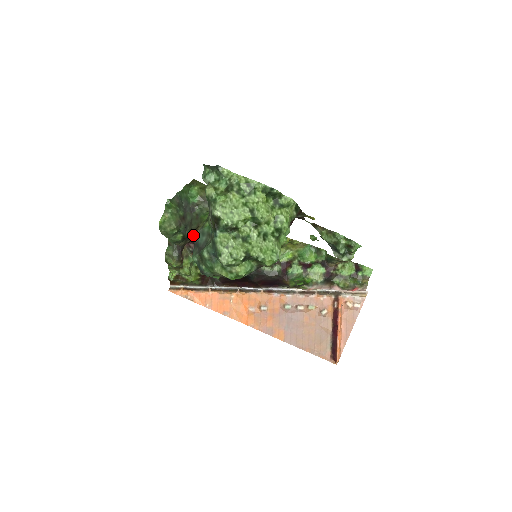
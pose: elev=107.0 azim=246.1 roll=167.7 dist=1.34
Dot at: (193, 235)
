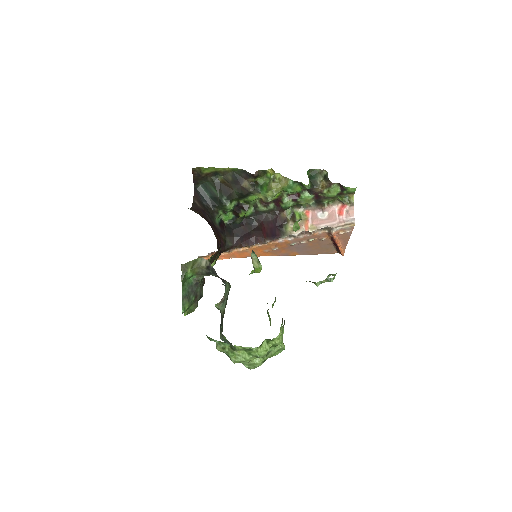
Dot at: occluded
